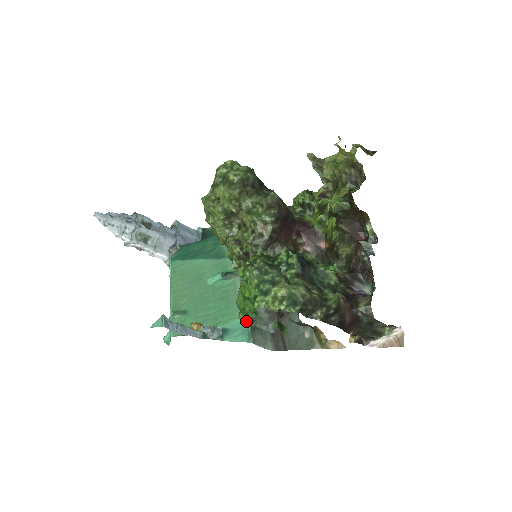
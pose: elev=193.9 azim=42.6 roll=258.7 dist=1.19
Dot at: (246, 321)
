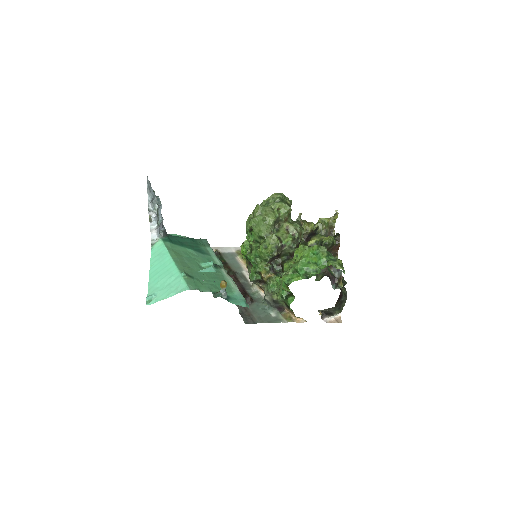
Dot at: (295, 279)
